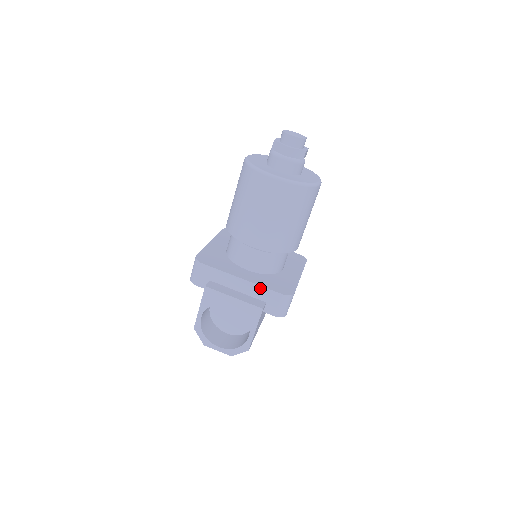
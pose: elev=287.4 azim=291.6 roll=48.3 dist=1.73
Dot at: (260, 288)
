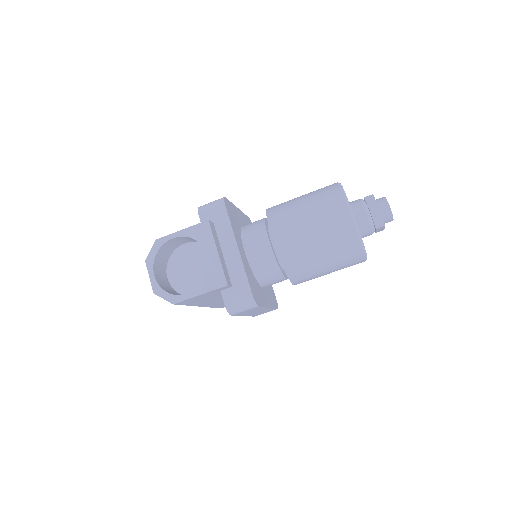
Dot at: (242, 271)
